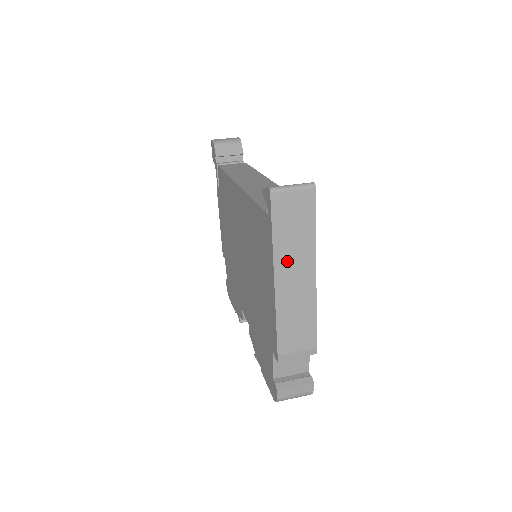
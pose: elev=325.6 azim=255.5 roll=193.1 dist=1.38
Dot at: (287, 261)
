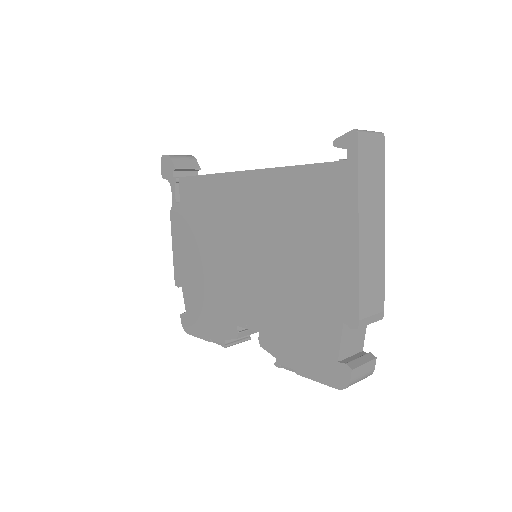
Dot at: (367, 209)
